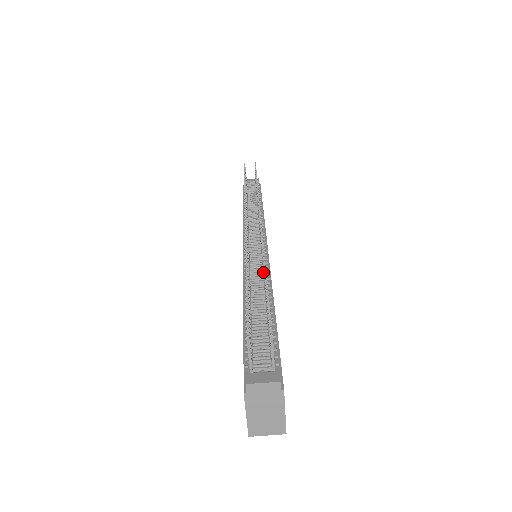
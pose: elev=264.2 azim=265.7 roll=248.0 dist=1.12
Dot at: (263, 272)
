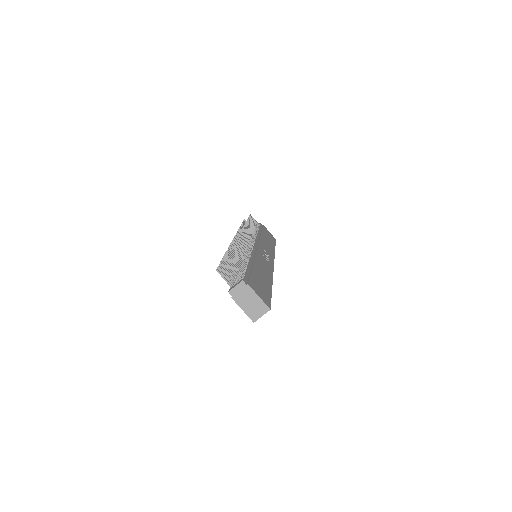
Dot at: (246, 254)
